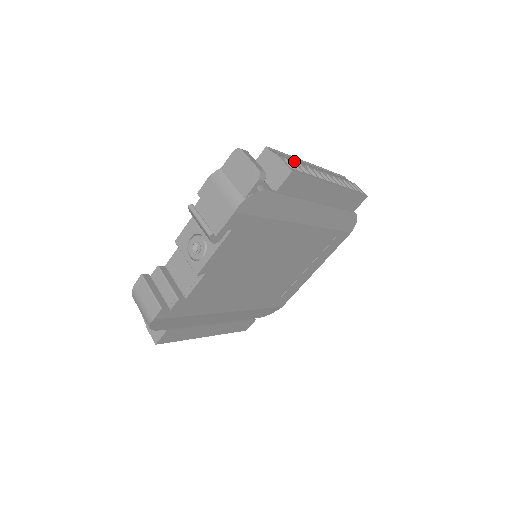
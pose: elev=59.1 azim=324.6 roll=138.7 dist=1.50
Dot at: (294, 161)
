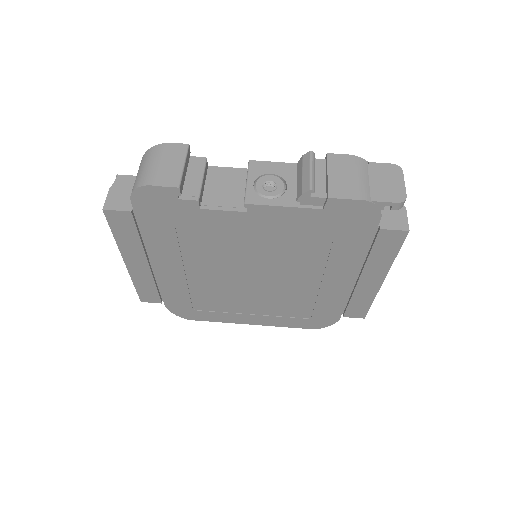
Dot at: occluded
